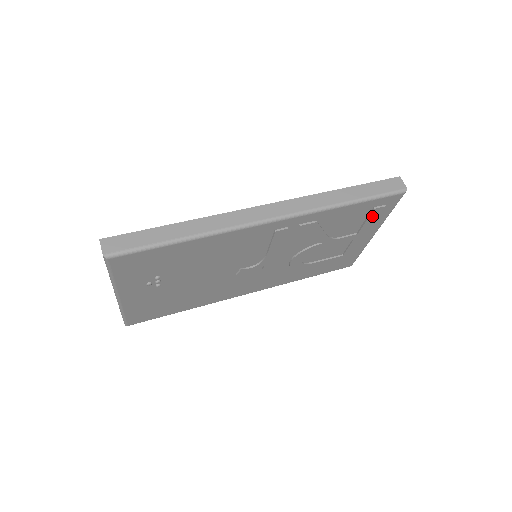
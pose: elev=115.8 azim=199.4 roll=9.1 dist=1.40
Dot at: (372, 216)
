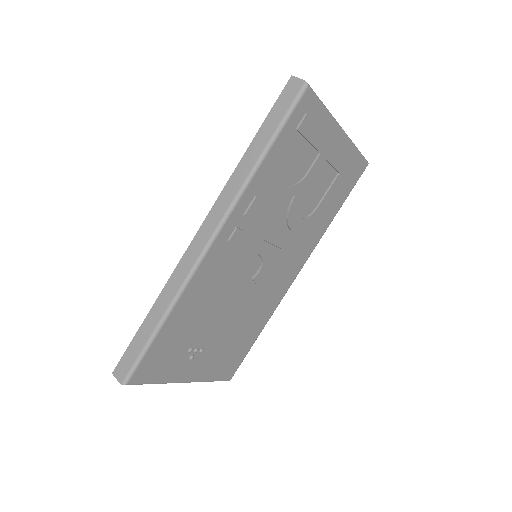
Dot at: (307, 133)
